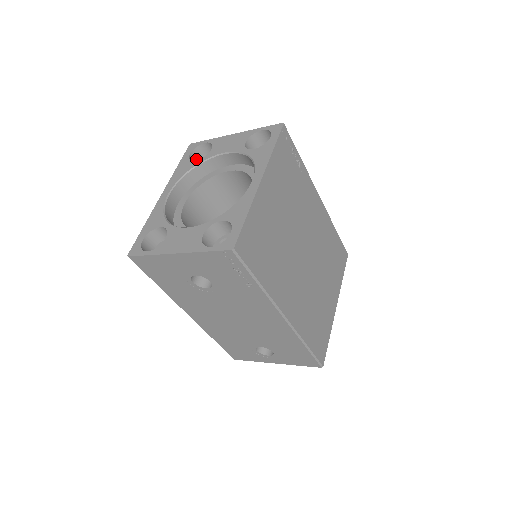
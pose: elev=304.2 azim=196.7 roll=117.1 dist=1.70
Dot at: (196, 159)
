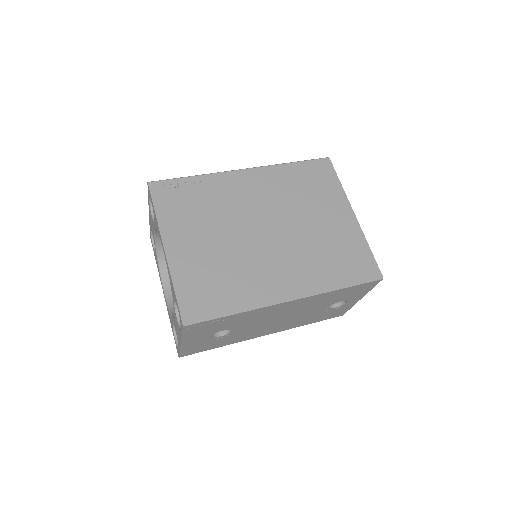
Dot at: occluded
